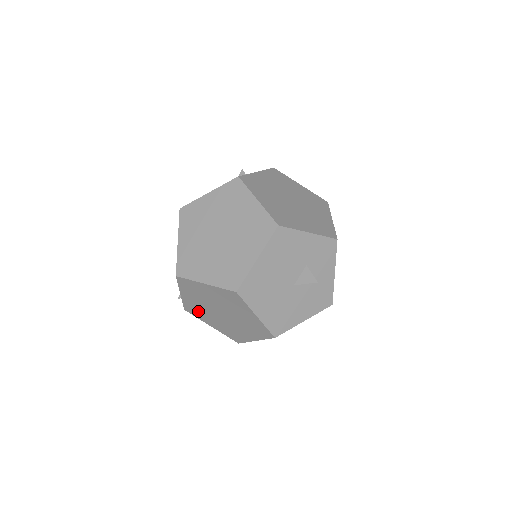
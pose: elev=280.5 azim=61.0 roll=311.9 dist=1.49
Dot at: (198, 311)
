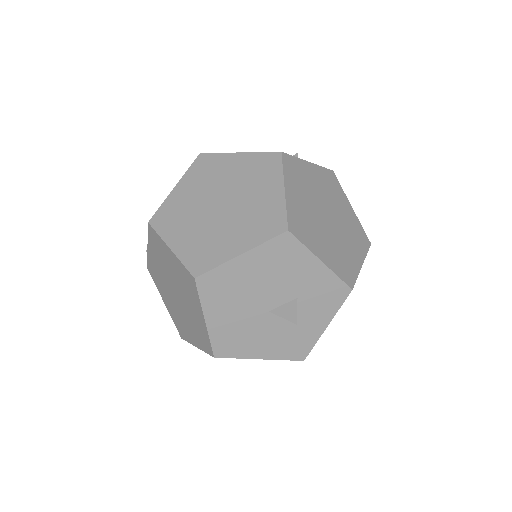
Dot at: (157, 277)
